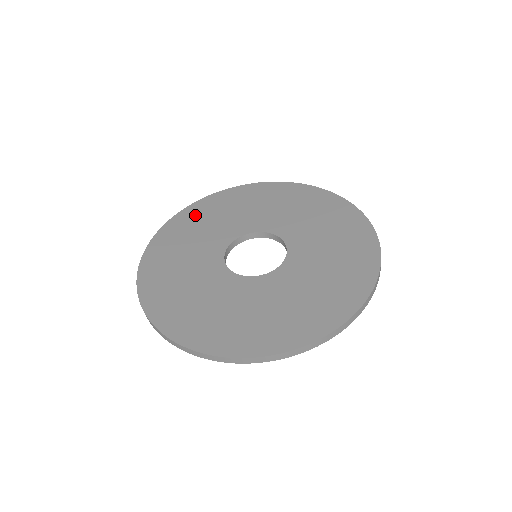
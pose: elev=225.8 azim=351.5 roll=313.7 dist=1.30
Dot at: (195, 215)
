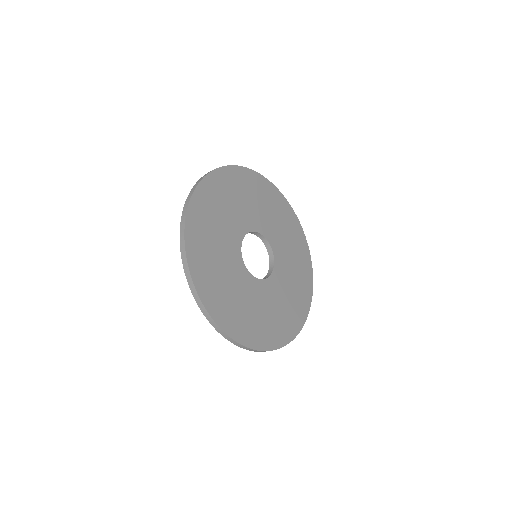
Dot at: (268, 193)
